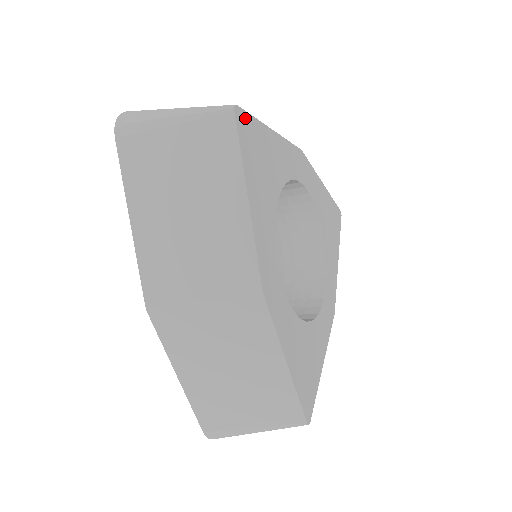
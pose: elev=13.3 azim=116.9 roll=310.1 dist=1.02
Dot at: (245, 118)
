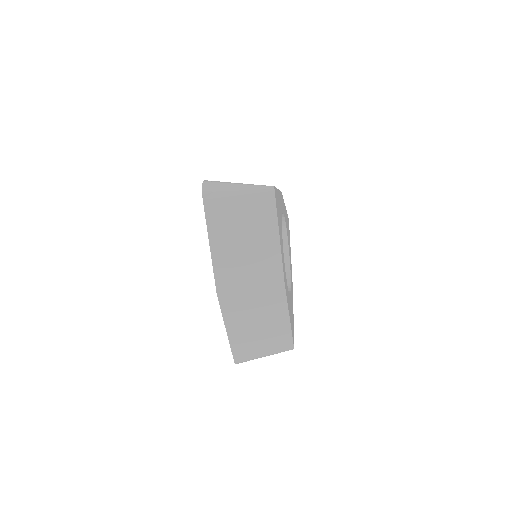
Dot at: occluded
